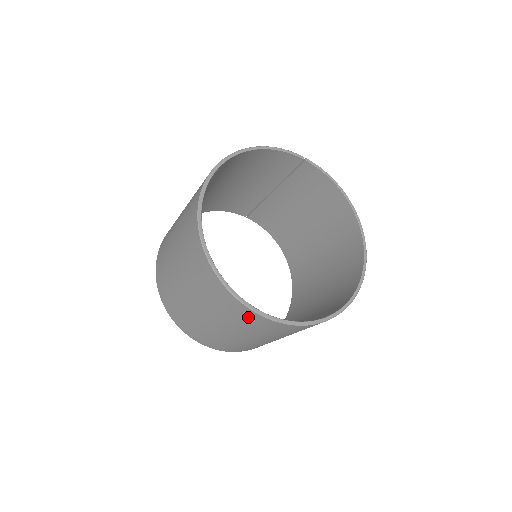
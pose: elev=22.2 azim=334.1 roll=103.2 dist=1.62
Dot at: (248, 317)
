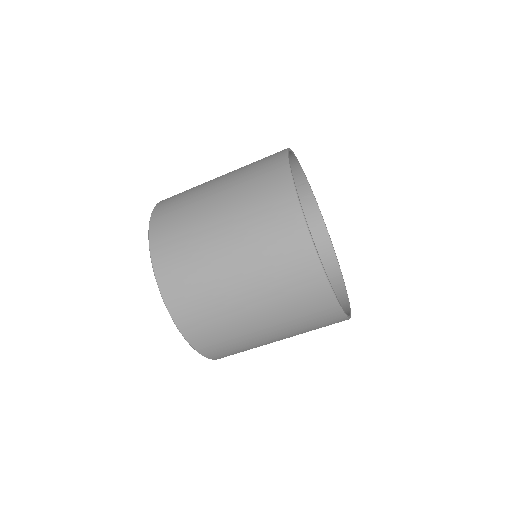
Dot at: (315, 298)
